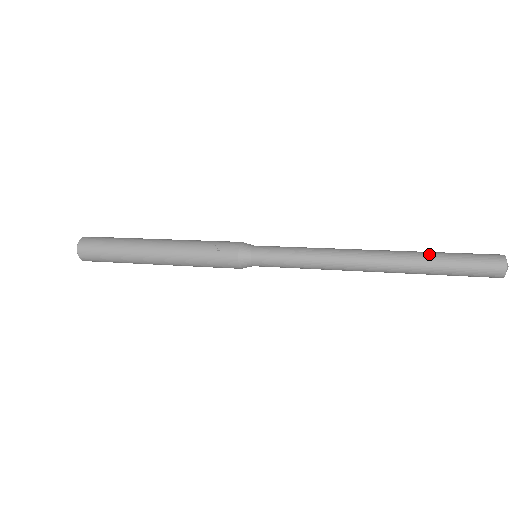
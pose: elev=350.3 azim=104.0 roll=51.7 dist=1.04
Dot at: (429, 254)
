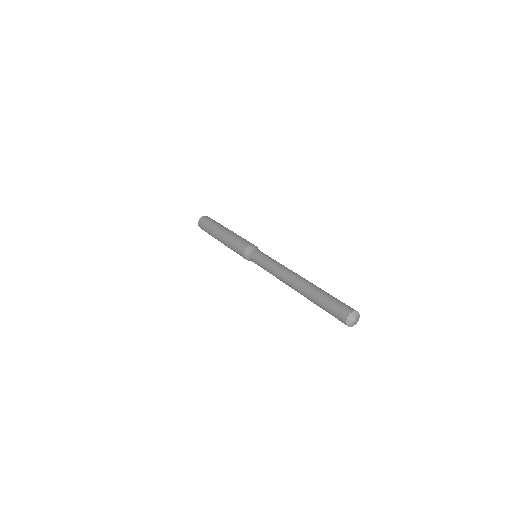
Dot at: (323, 290)
